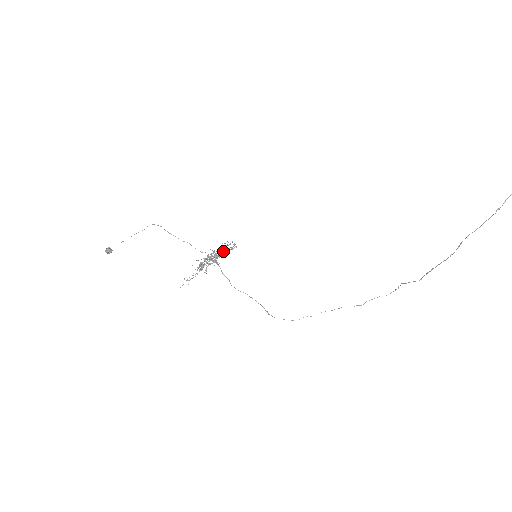
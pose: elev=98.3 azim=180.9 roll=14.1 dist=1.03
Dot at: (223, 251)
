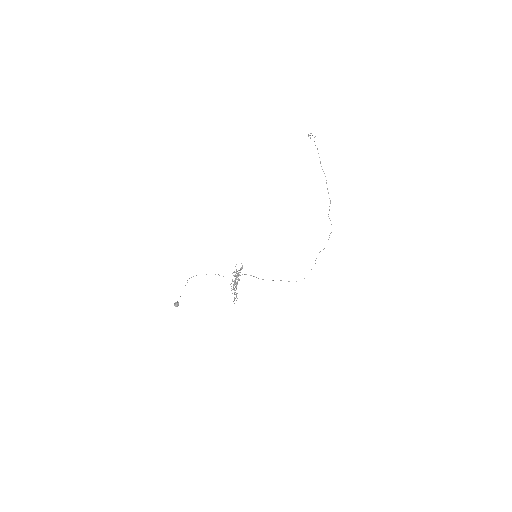
Dot at: occluded
